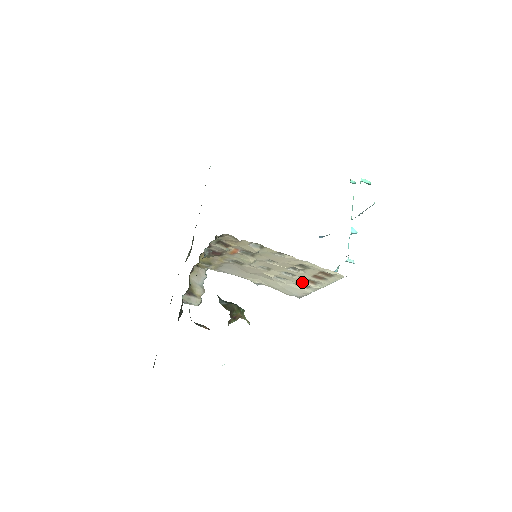
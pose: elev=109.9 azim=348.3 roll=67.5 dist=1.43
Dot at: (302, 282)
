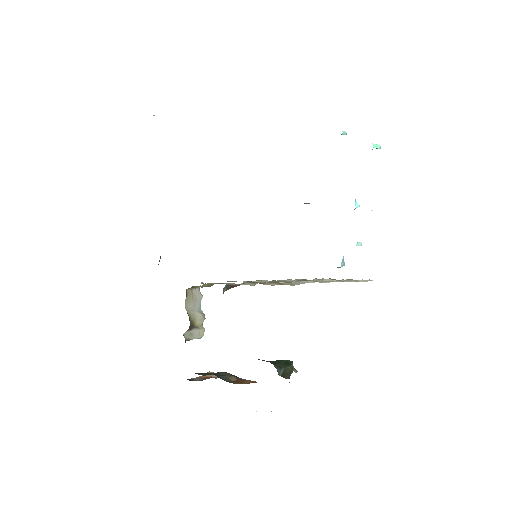
Dot at: (314, 281)
